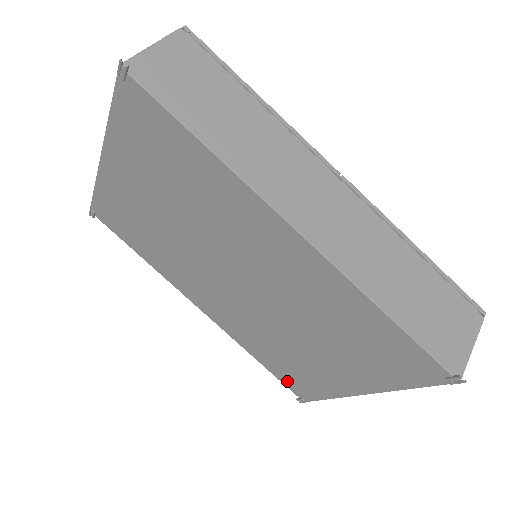
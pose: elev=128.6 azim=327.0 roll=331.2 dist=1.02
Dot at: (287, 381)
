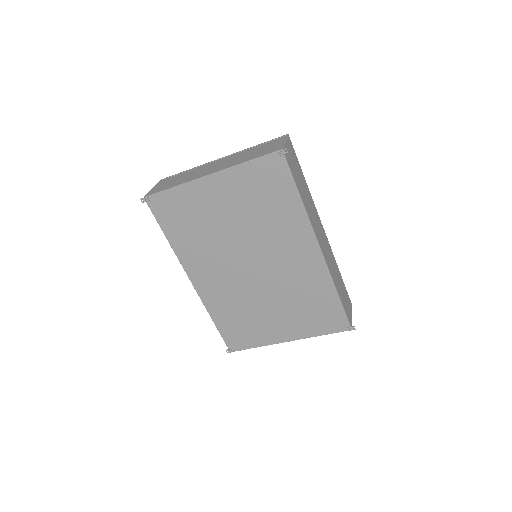
Dot at: (229, 337)
